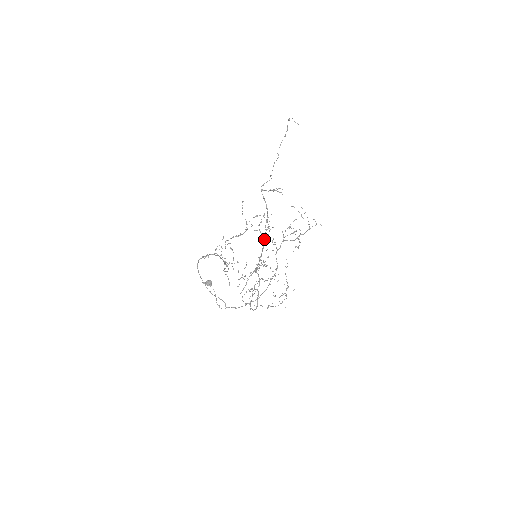
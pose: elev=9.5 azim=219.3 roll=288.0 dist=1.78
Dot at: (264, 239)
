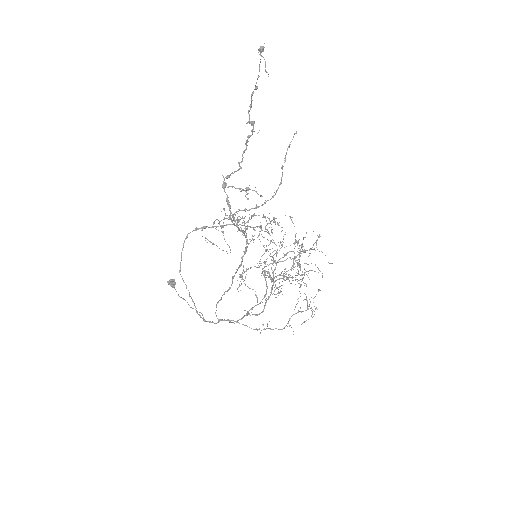
Dot at: occluded
